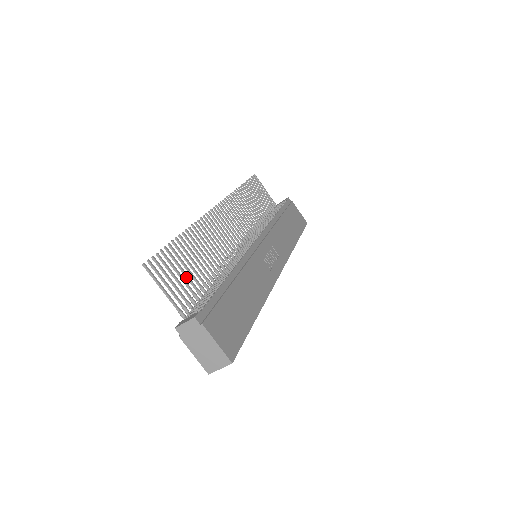
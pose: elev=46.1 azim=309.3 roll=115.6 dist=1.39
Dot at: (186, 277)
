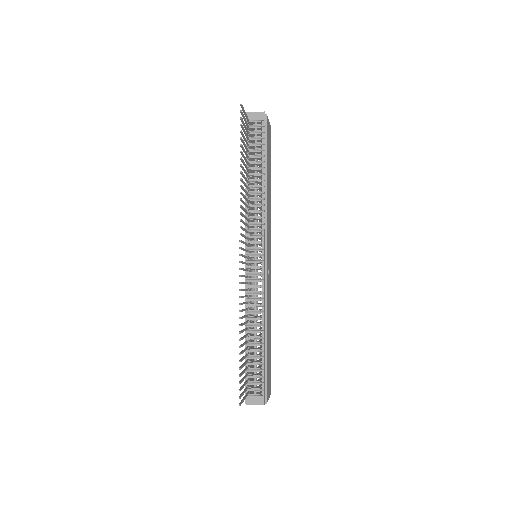
Dot at: occluded
